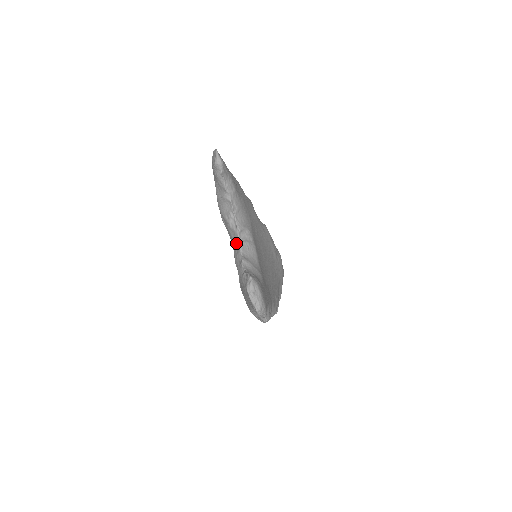
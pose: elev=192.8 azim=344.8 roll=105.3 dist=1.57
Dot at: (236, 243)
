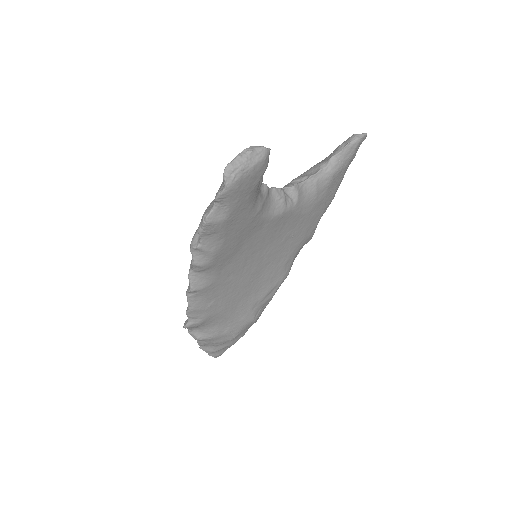
Dot at: occluded
